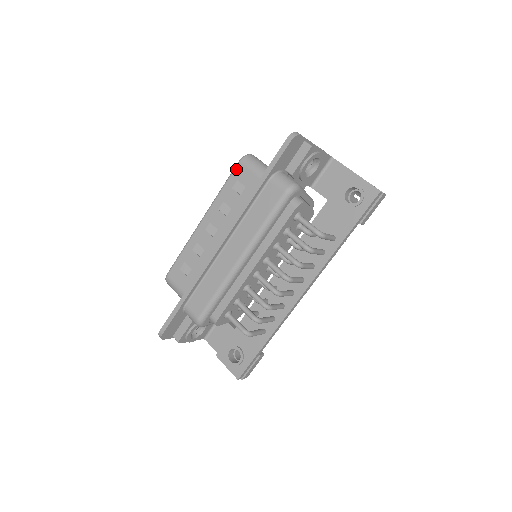
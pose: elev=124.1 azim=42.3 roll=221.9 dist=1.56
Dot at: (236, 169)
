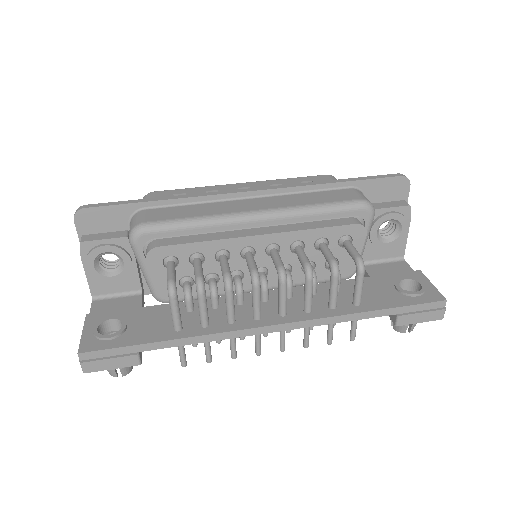
Dot at: (318, 176)
